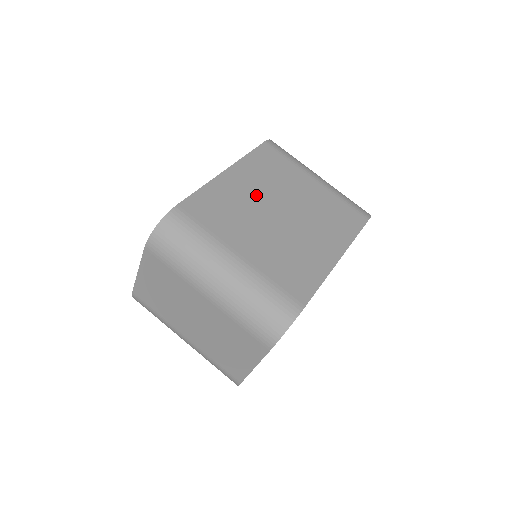
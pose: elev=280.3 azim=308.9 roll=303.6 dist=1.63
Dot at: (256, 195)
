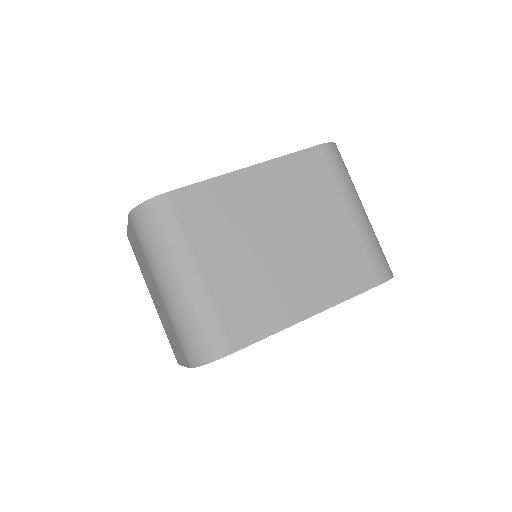
Dot at: (264, 209)
